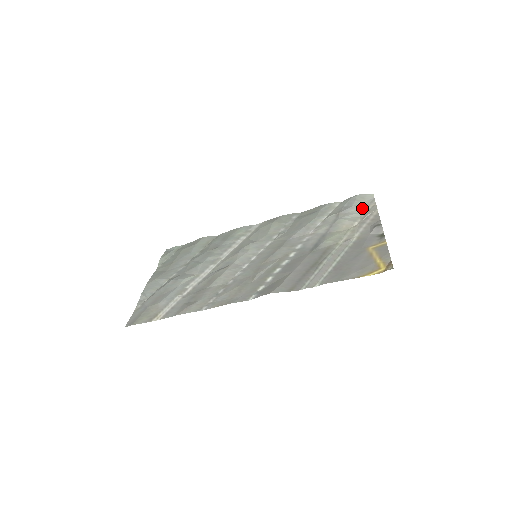
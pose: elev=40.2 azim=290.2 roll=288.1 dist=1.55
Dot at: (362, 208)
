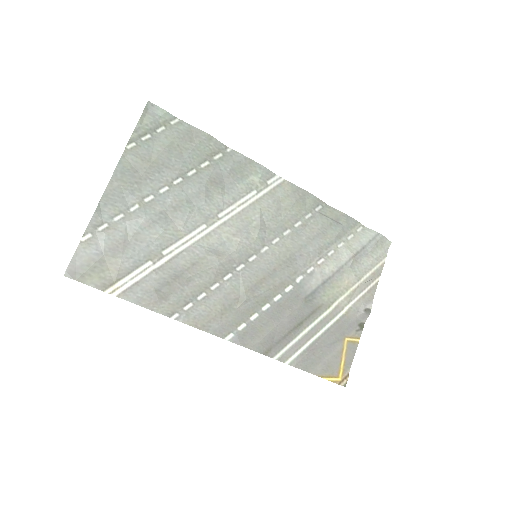
Dot at: (373, 262)
